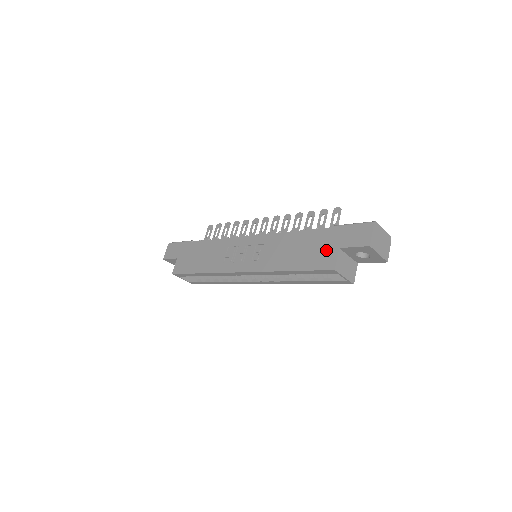
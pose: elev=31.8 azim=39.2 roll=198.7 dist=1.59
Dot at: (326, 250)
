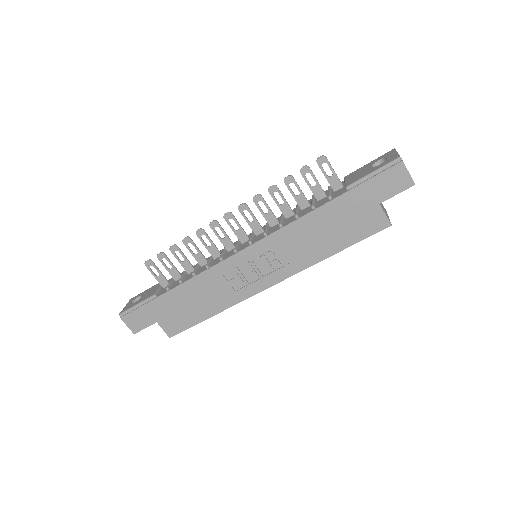
Dot at: (365, 214)
